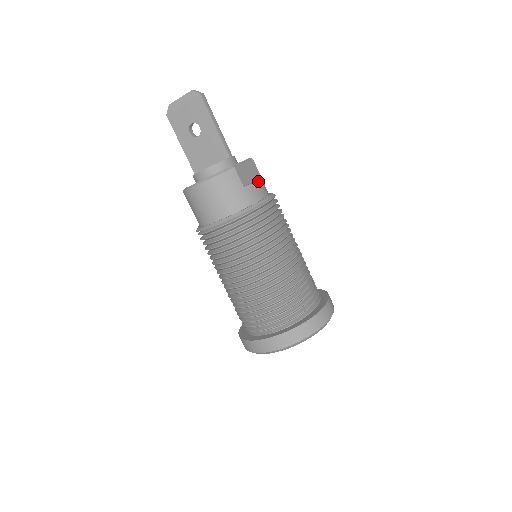
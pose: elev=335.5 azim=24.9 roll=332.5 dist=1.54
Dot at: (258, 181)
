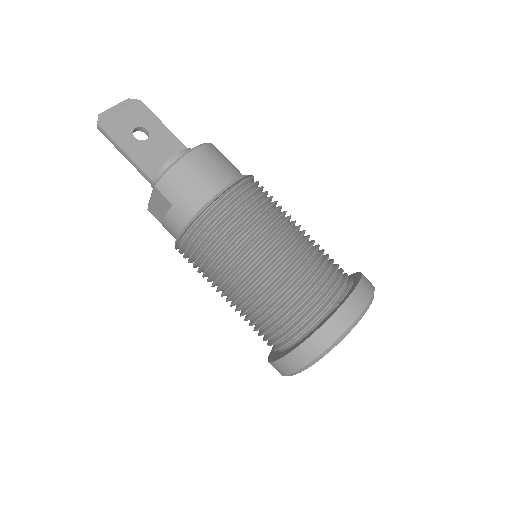
Dot at: occluded
